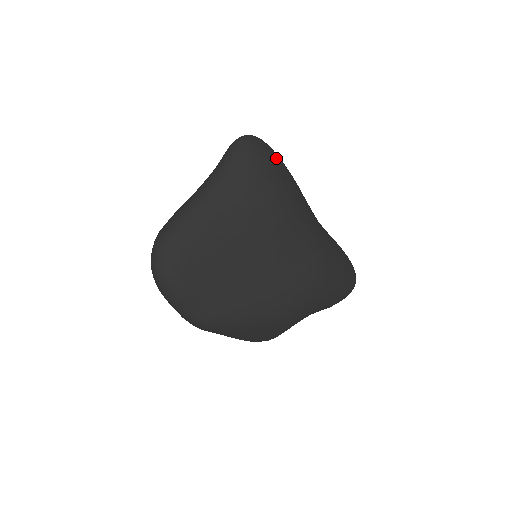
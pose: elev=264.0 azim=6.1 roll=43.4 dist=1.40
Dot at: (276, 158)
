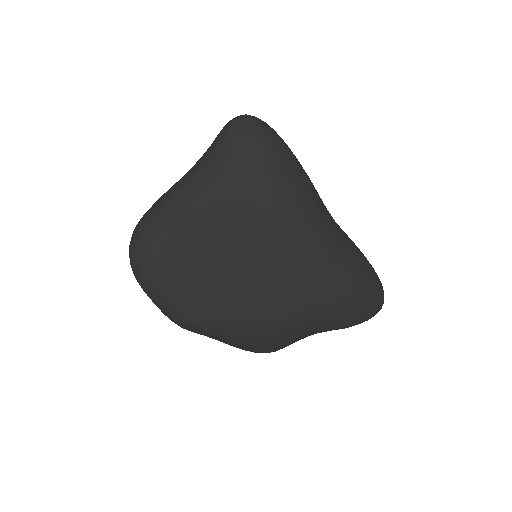
Dot at: (277, 144)
